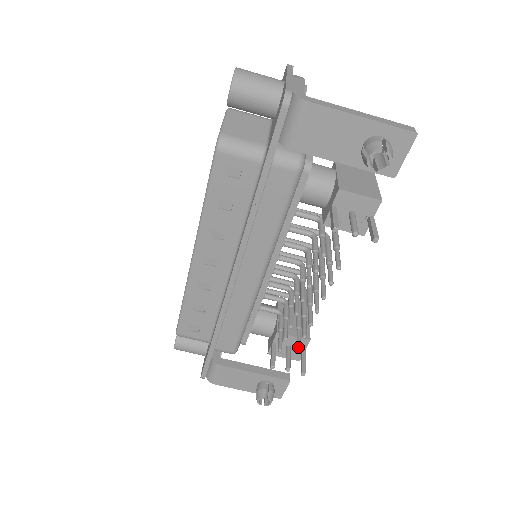
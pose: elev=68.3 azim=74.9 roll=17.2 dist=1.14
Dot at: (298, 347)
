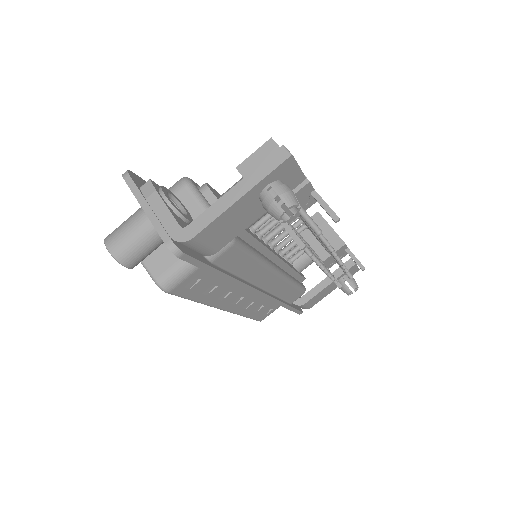
Dot at: (346, 272)
